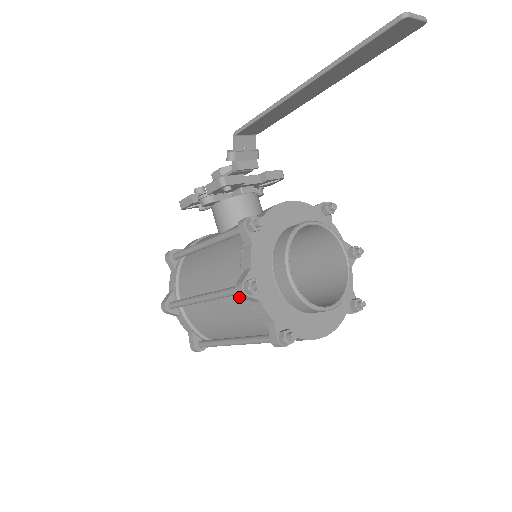
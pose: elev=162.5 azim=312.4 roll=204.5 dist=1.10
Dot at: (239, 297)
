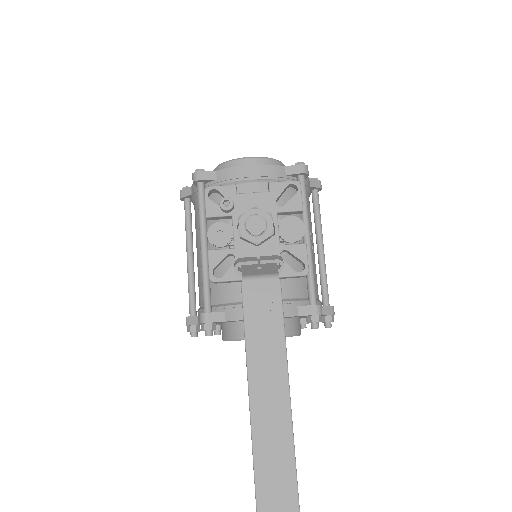
Dot at: occluded
